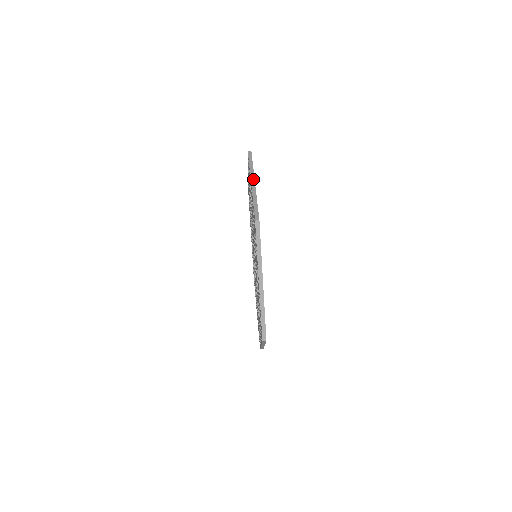
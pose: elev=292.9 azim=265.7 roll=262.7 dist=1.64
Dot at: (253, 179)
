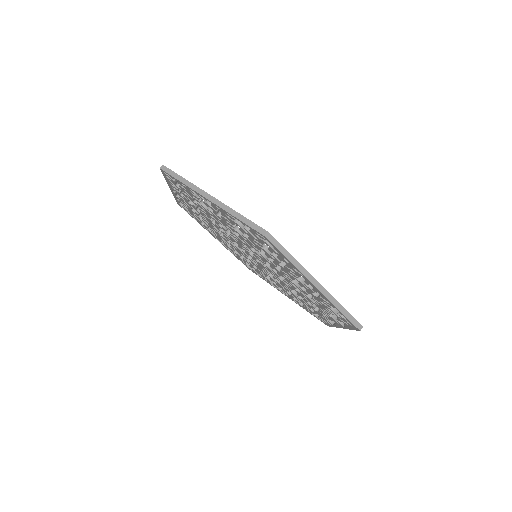
Dot at: (314, 281)
